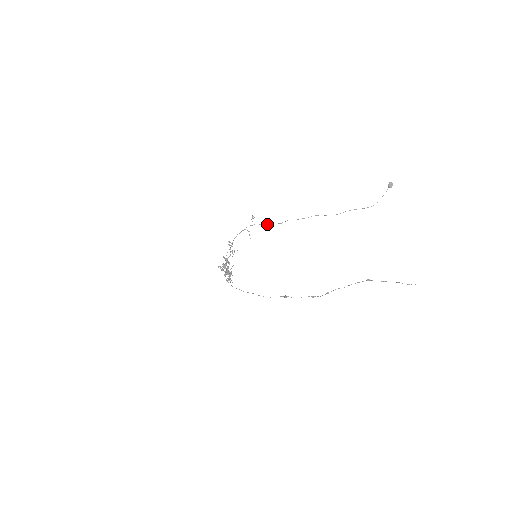
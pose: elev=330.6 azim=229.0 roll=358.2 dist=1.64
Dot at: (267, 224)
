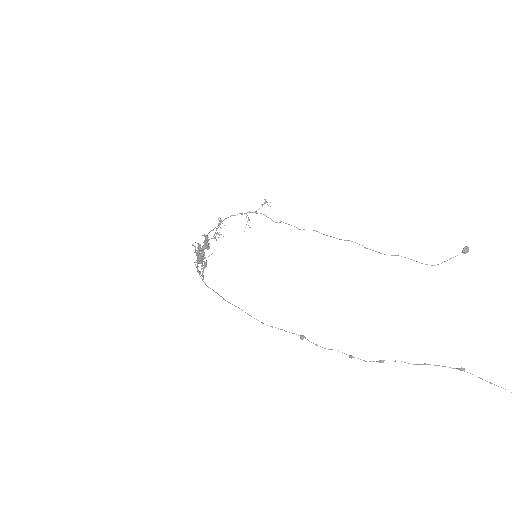
Dot at: occluded
